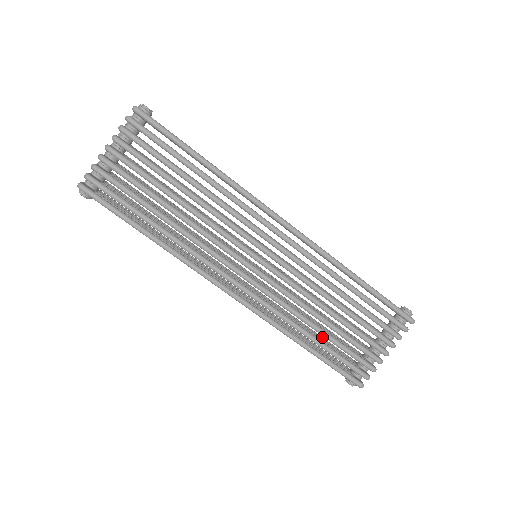
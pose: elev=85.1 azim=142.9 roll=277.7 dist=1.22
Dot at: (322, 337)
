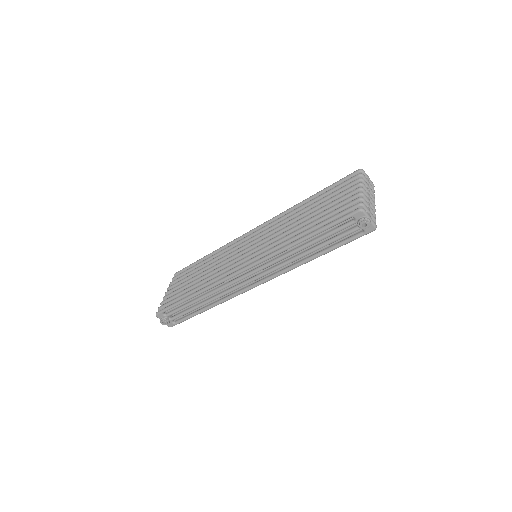
Dot at: occluded
